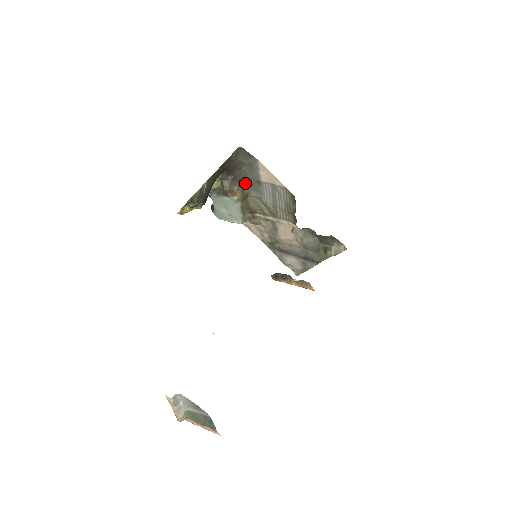
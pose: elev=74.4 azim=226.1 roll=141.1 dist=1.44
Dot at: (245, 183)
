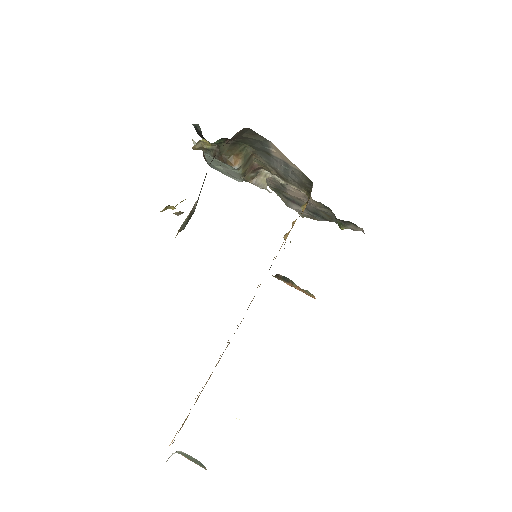
Dot at: (249, 146)
